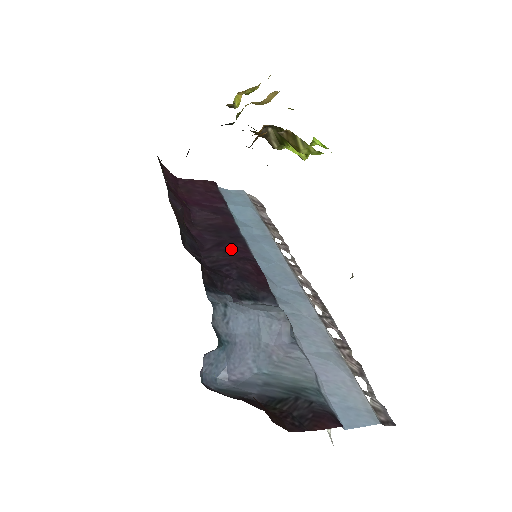
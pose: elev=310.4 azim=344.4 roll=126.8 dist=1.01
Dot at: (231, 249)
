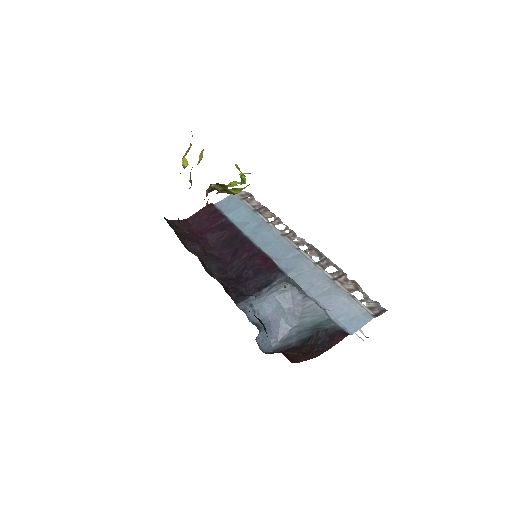
Dot at: (243, 253)
